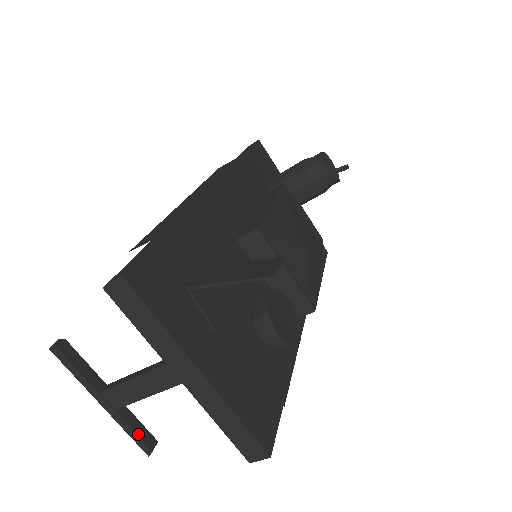
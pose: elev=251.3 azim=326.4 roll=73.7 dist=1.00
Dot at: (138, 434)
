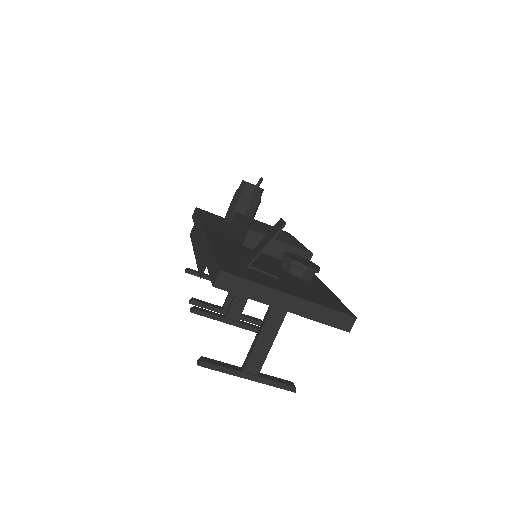
Dot at: (280, 382)
